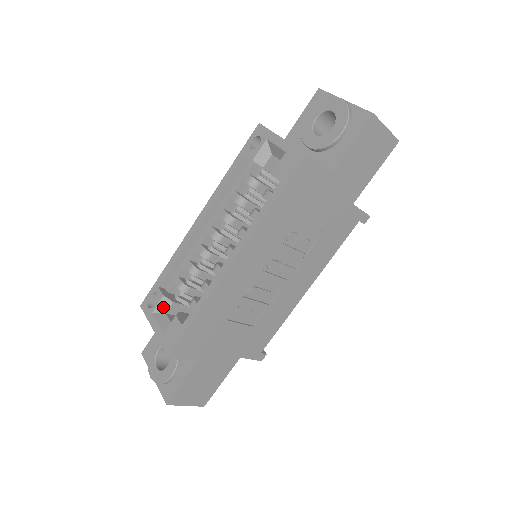
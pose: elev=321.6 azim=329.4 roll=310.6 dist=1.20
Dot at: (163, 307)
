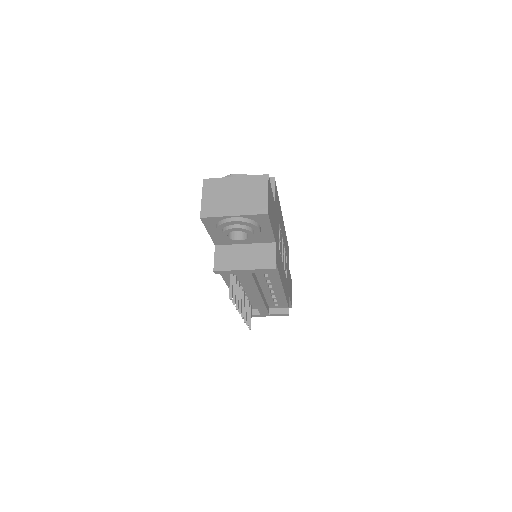
Dot at: occluded
